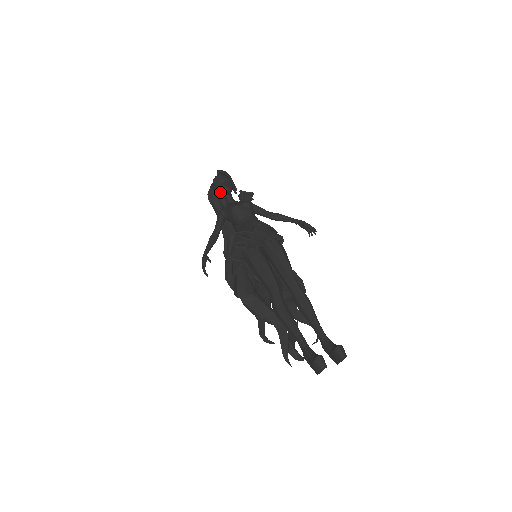
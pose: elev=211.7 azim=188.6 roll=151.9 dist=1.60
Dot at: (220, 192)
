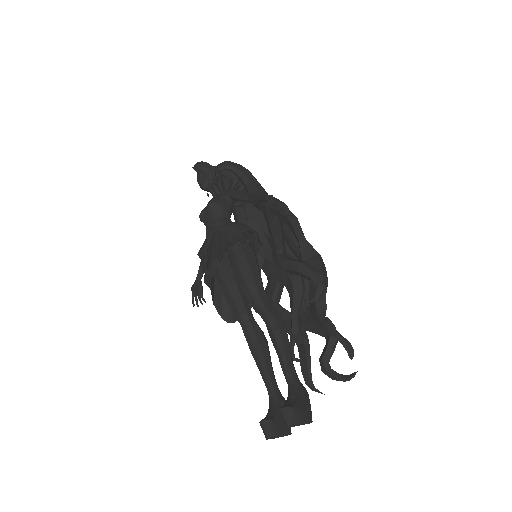
Dot at: occluded
